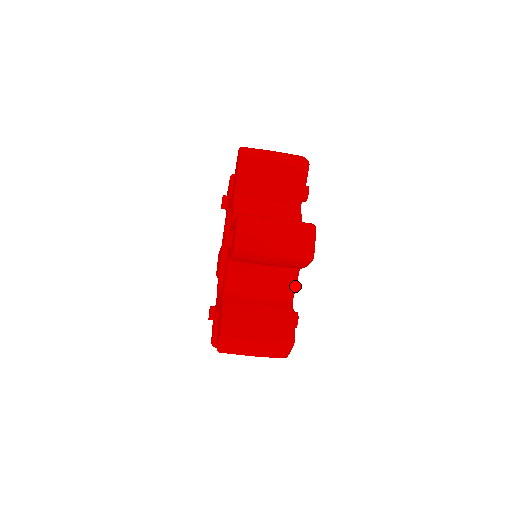
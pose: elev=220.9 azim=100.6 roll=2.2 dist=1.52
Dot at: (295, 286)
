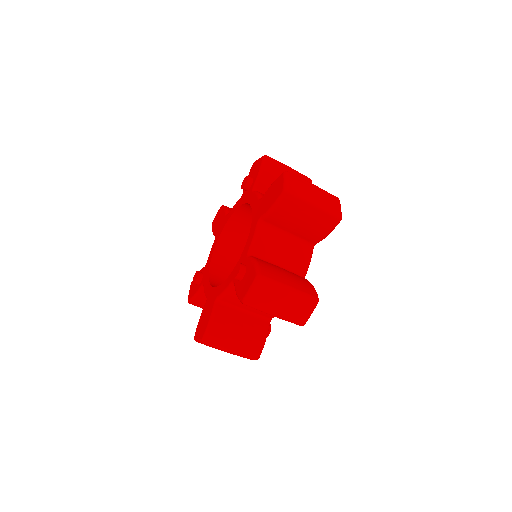
Dot at: occluded
